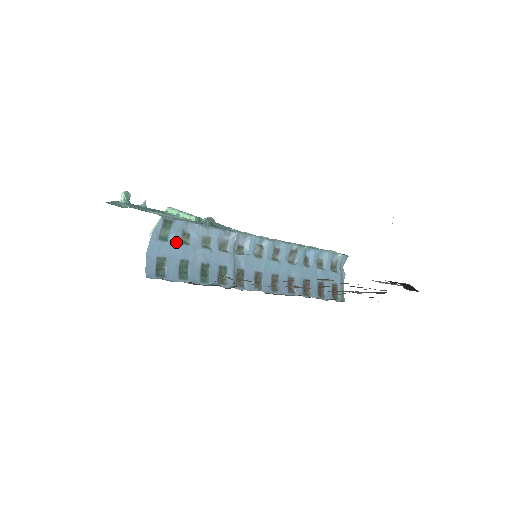
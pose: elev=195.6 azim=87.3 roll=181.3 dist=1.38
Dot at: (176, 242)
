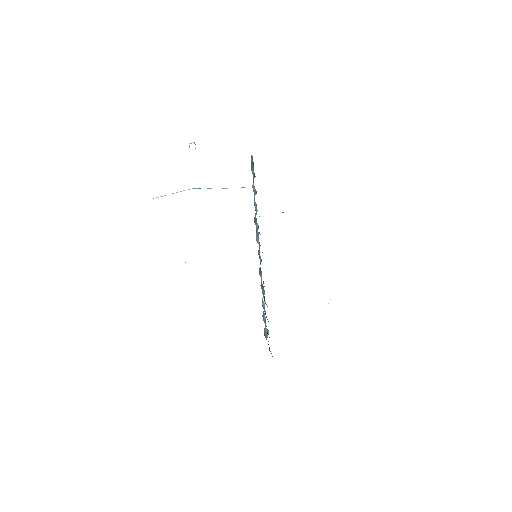
Dot at: occluded
